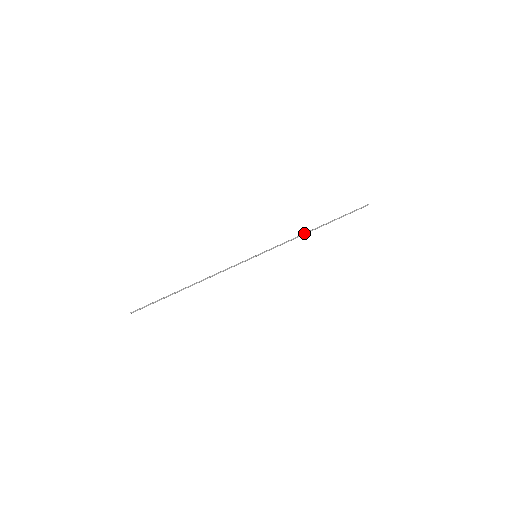
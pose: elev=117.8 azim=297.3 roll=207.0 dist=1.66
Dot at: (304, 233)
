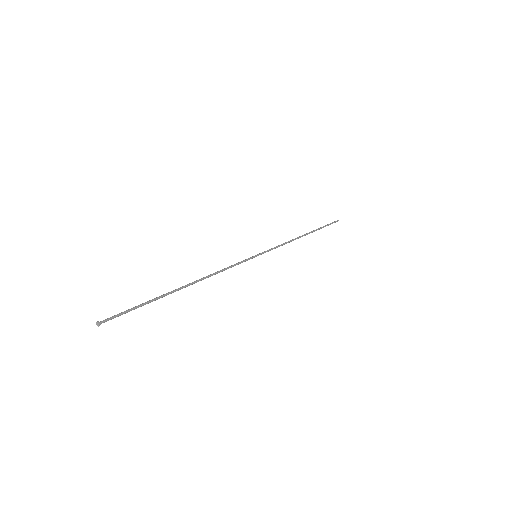
Dot at: occluded
